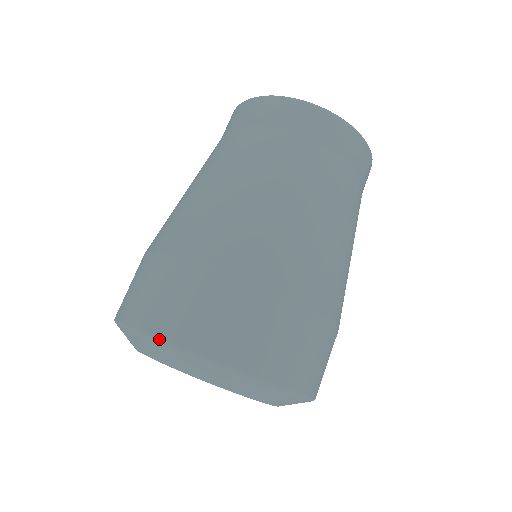
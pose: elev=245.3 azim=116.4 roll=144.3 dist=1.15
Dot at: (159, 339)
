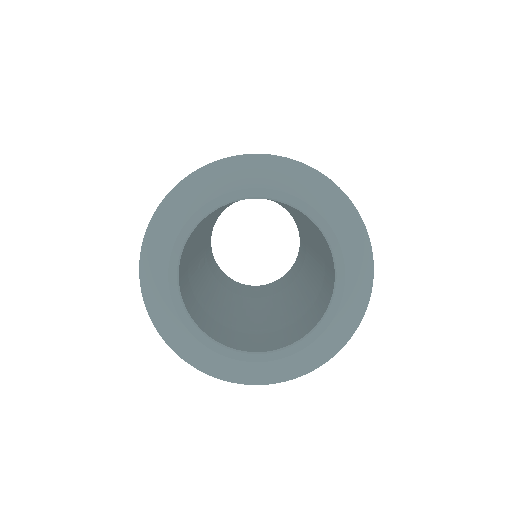
Dot at: (179, 182)
